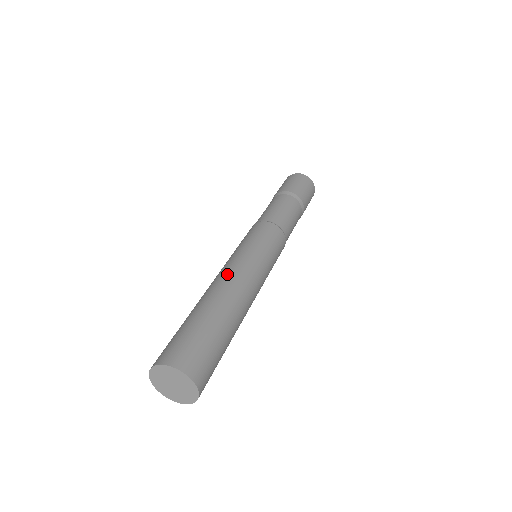
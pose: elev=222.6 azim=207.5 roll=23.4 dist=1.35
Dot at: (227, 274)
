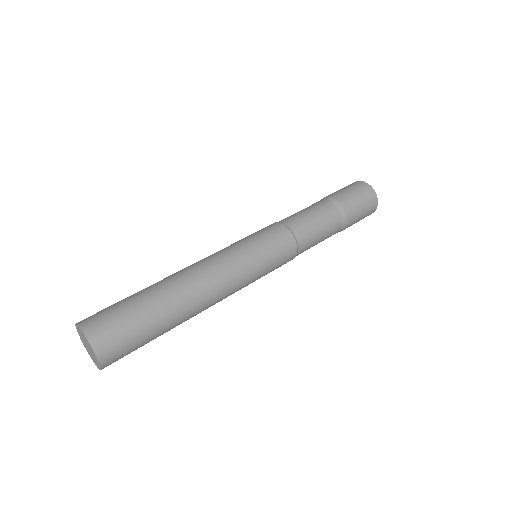
Dot at: (197, 264)
